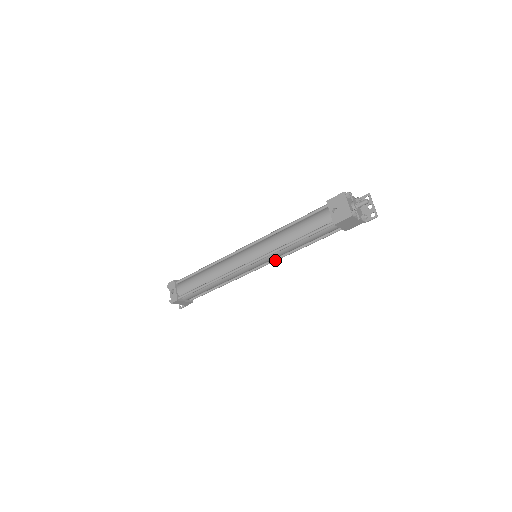
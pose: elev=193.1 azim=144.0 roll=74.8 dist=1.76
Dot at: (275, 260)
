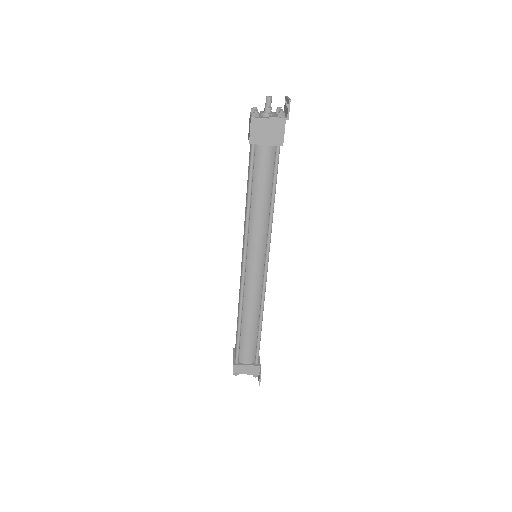
Dot at: (267, 243)
